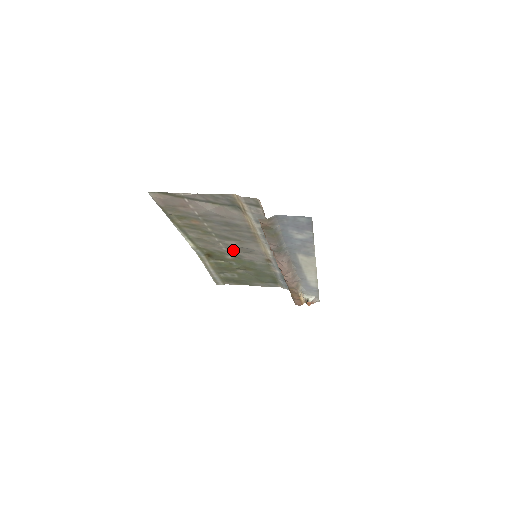
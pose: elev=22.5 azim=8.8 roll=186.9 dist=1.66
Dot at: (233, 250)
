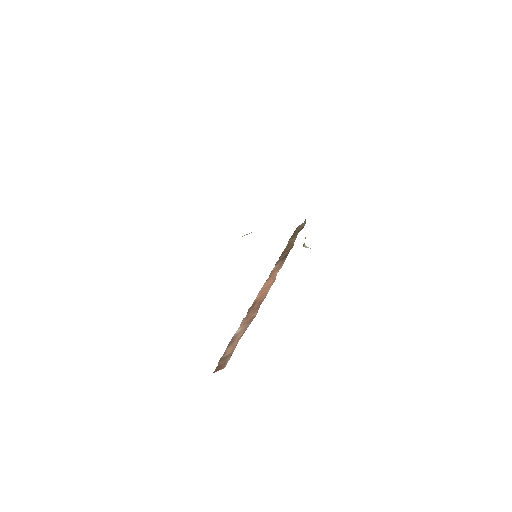
Dot at: occluded
